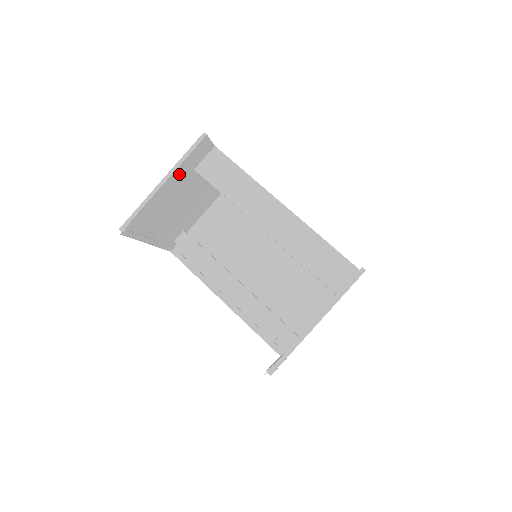
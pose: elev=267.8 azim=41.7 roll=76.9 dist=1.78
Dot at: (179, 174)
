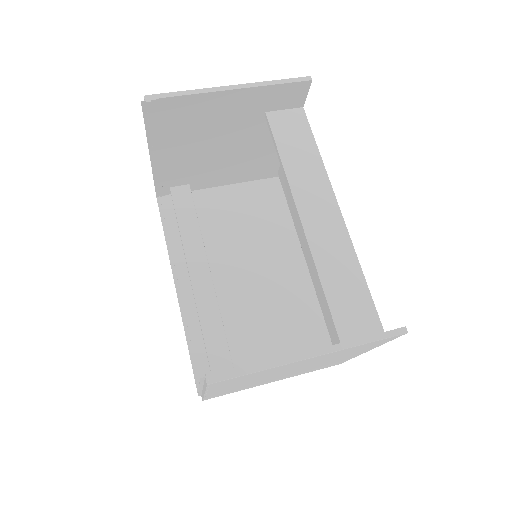
Dot at: (251, 98)
